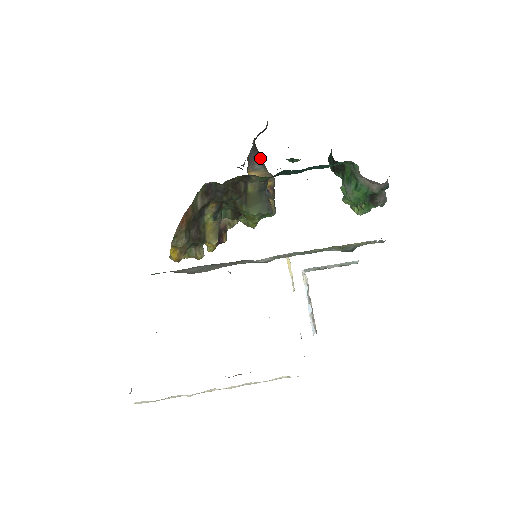
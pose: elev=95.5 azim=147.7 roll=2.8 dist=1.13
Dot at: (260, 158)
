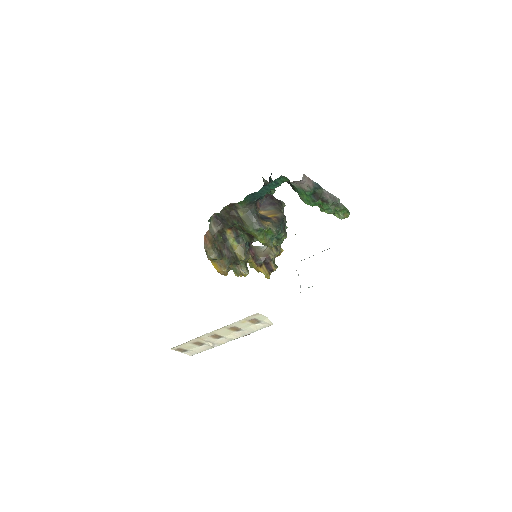
Dot at: (276, 204)
